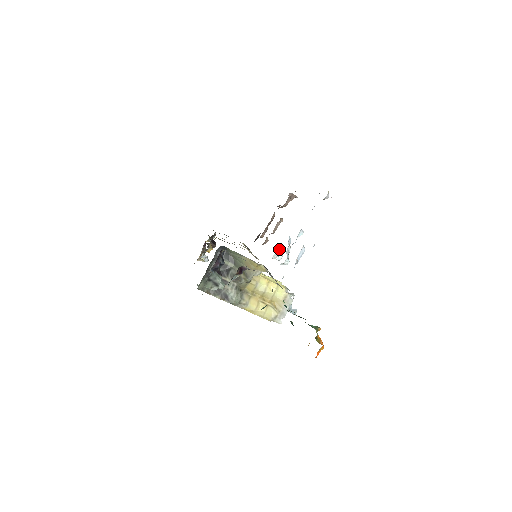
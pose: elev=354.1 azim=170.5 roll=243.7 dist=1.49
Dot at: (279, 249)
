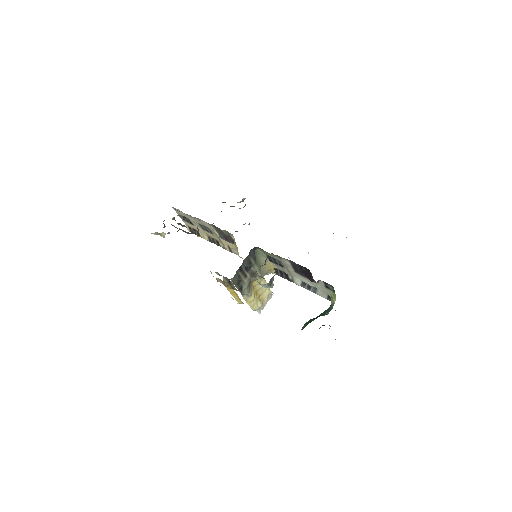
Dot at: occluded
